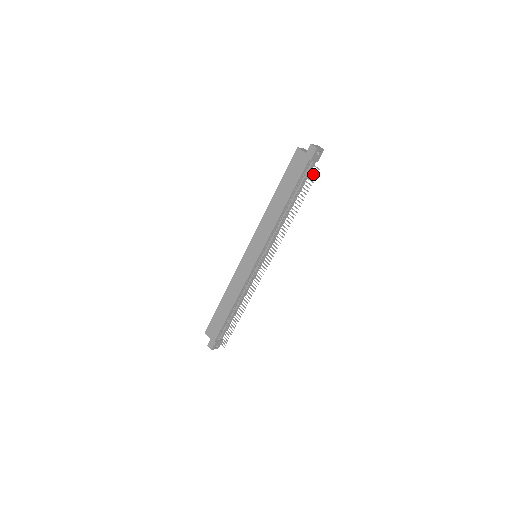
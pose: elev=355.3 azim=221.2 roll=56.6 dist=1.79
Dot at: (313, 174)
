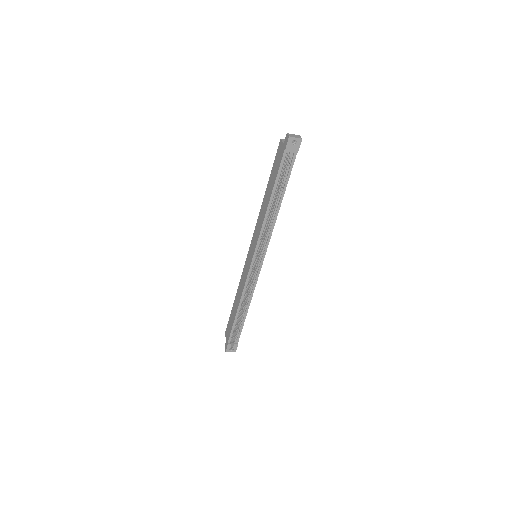
Dot at: occluded
